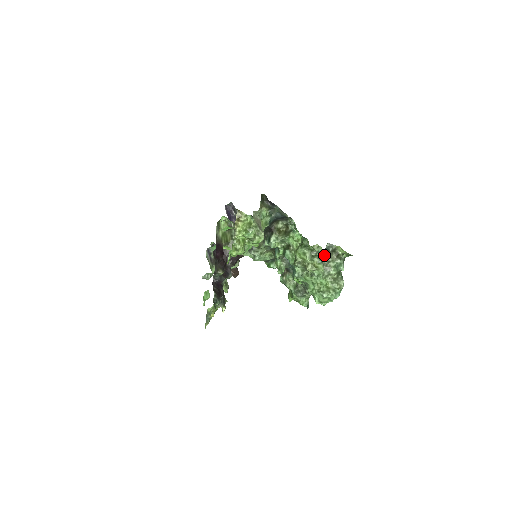
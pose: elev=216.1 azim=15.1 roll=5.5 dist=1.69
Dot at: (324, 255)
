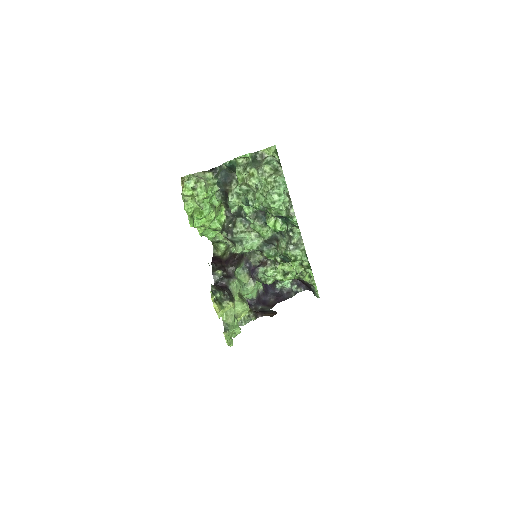
Dot at: (253, 162)
